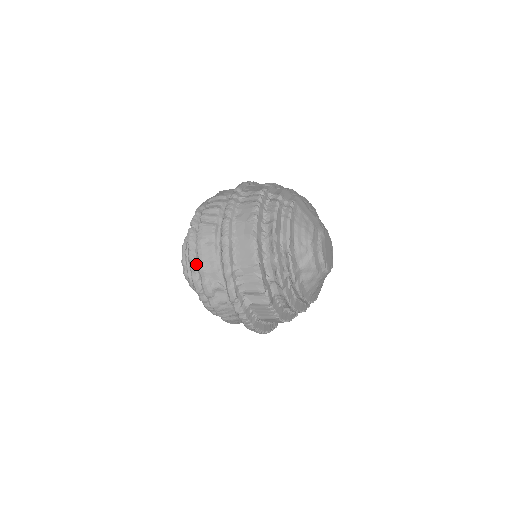
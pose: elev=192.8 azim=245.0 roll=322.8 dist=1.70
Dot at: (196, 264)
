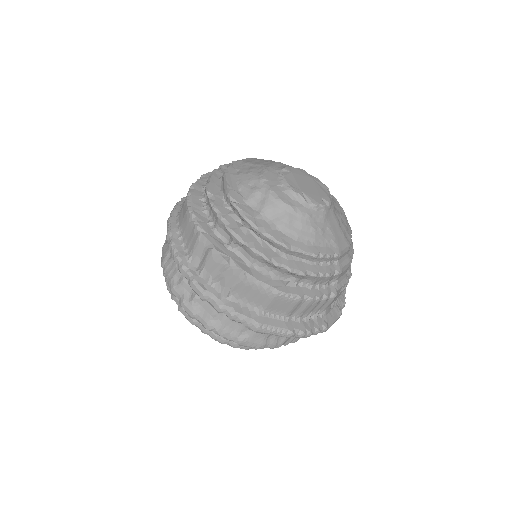
Dot at: occluded
